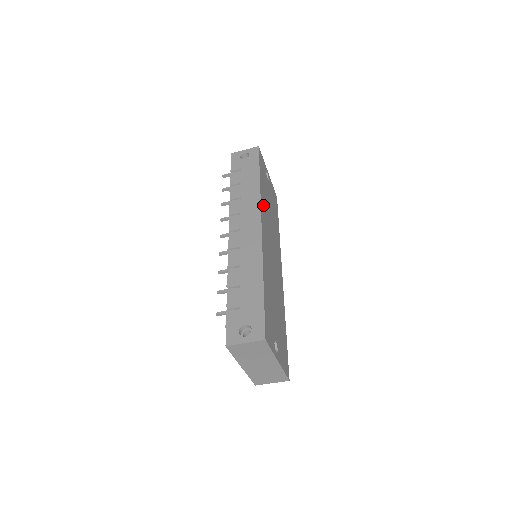
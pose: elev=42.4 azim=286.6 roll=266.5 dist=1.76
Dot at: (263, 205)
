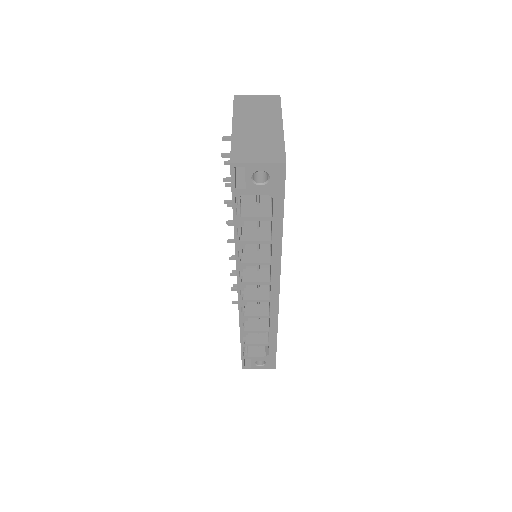
Dot at: occluded
